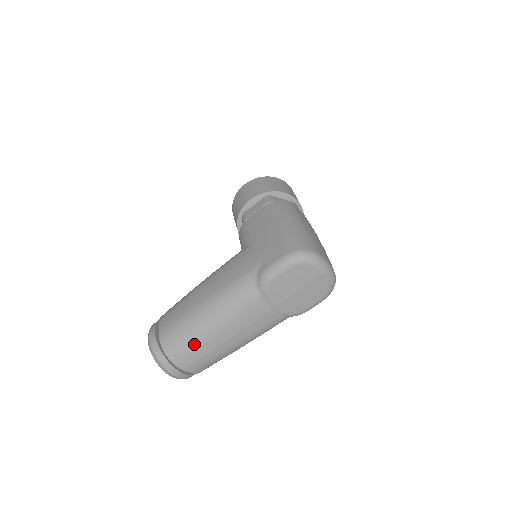
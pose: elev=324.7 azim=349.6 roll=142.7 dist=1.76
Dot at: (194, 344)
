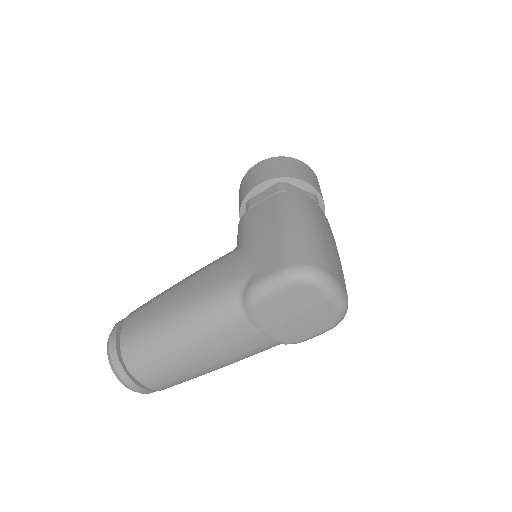
Dot at: (157, 359)
